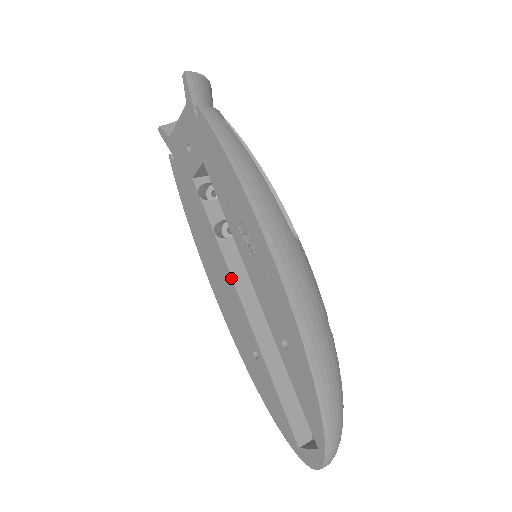
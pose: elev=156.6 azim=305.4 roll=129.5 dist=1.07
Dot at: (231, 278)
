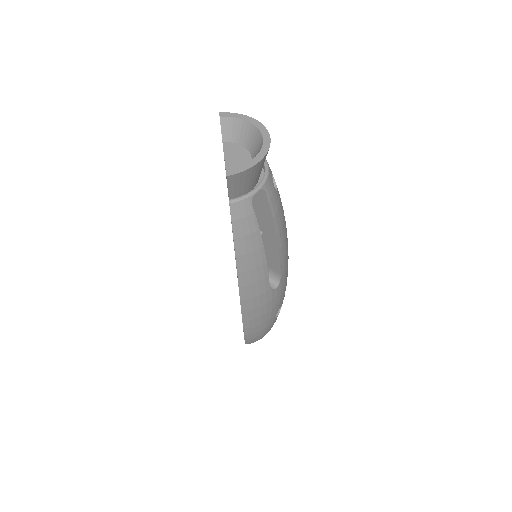
Dot at: occluded
